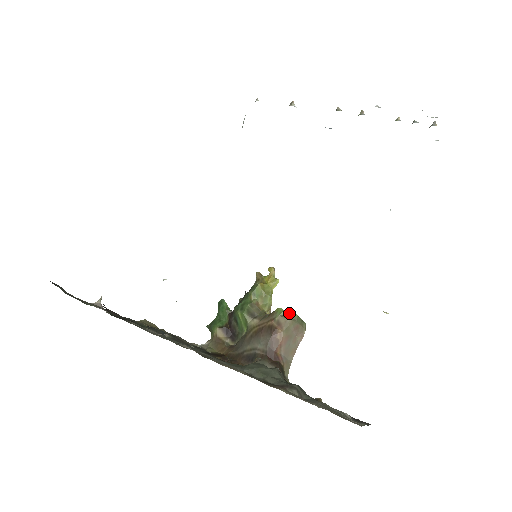
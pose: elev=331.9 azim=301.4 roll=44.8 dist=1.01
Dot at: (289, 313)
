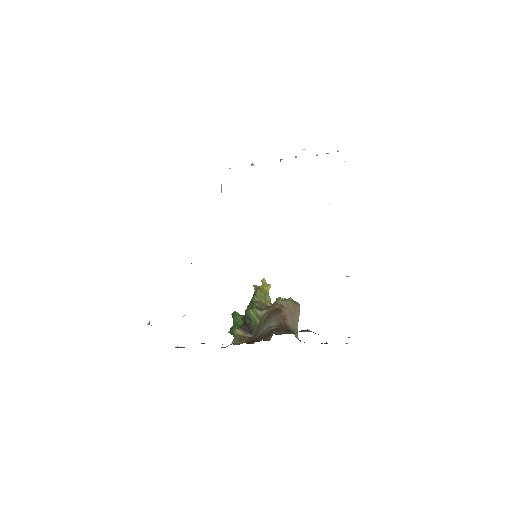
Dot at: occluded
